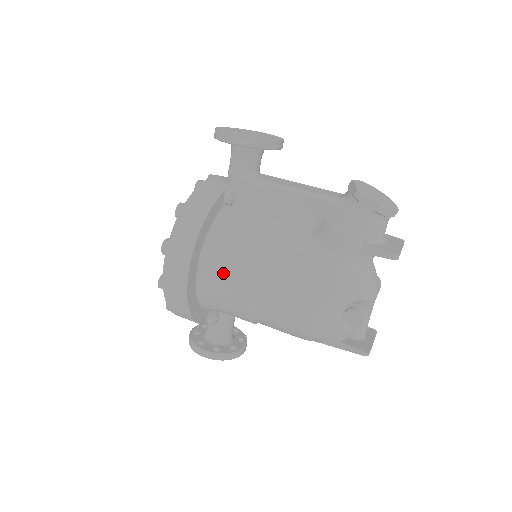
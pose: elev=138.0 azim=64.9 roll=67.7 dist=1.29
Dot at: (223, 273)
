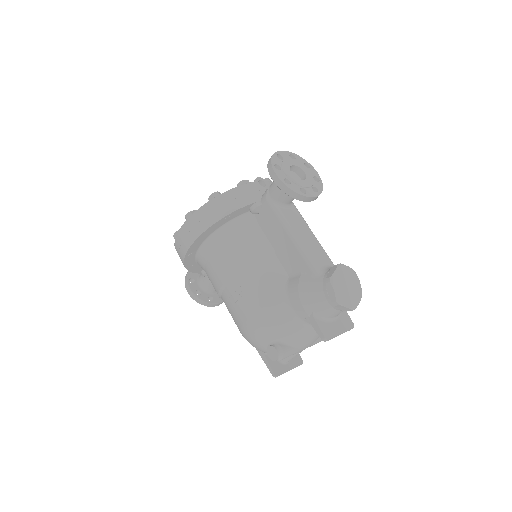
Dot at: (215, 260)
